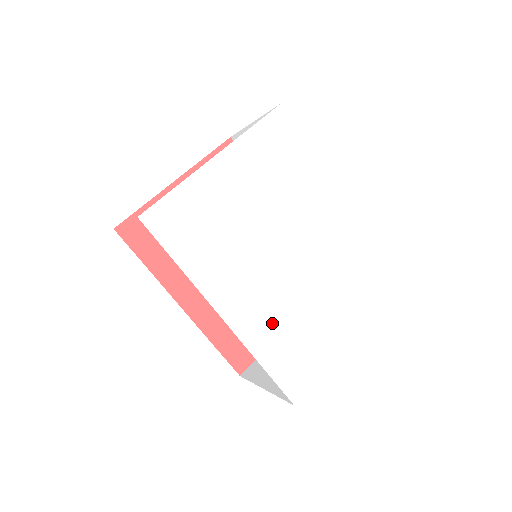
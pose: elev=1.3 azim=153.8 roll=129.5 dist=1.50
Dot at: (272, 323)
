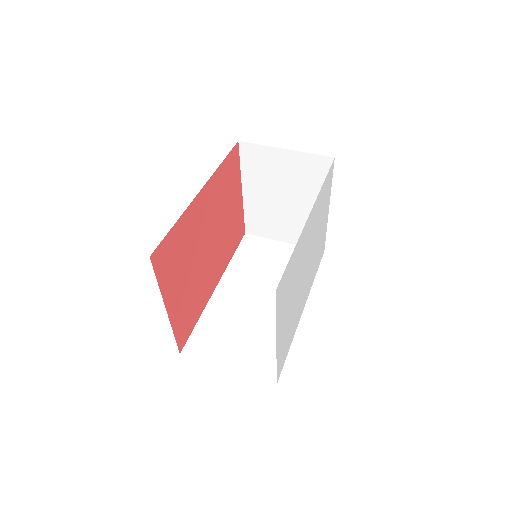
Dot at: (312, 273)
